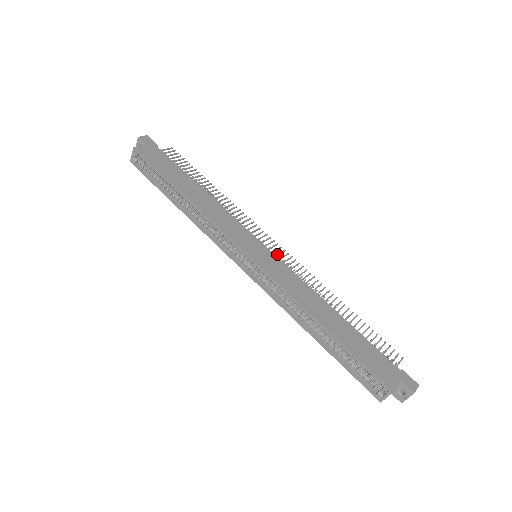
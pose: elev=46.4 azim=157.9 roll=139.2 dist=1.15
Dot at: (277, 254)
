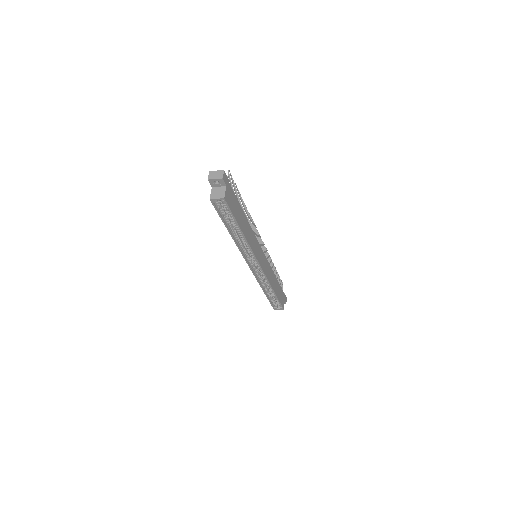
Dot at: (263, 250)
